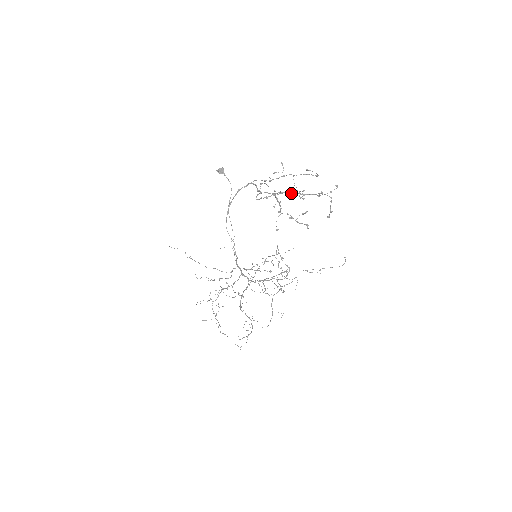
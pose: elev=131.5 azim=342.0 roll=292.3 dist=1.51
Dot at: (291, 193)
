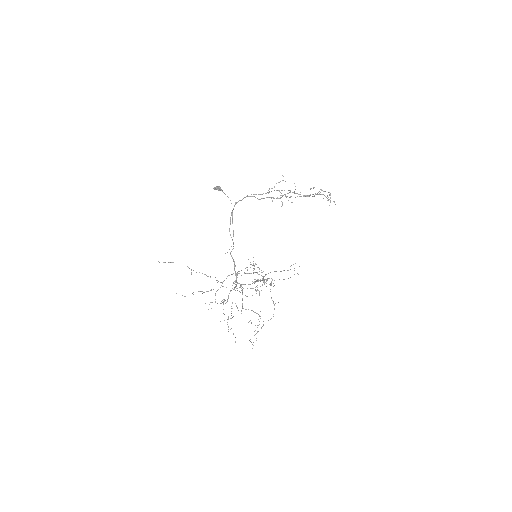
Dot at: (291, 196)
